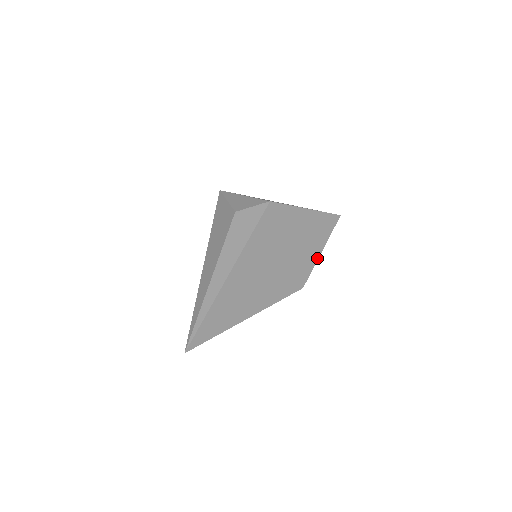
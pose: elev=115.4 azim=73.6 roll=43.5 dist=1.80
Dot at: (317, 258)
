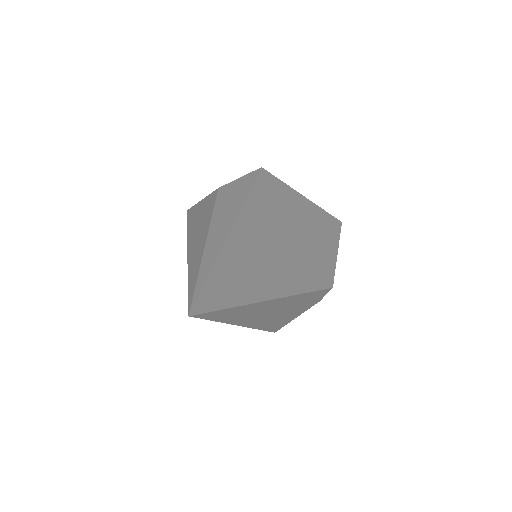
Dot at: (335, 258)
